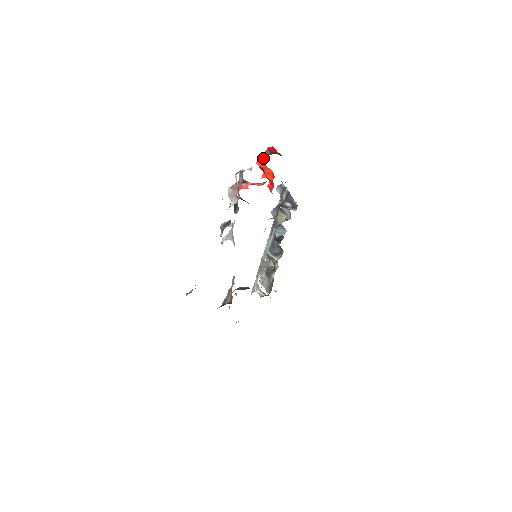
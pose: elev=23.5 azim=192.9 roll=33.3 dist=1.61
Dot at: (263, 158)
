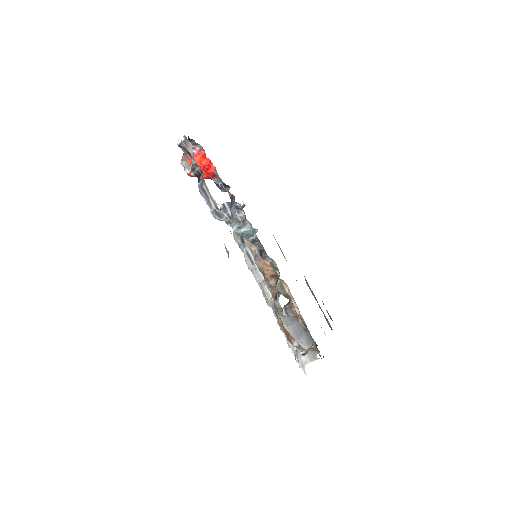
Dot at: occluded
